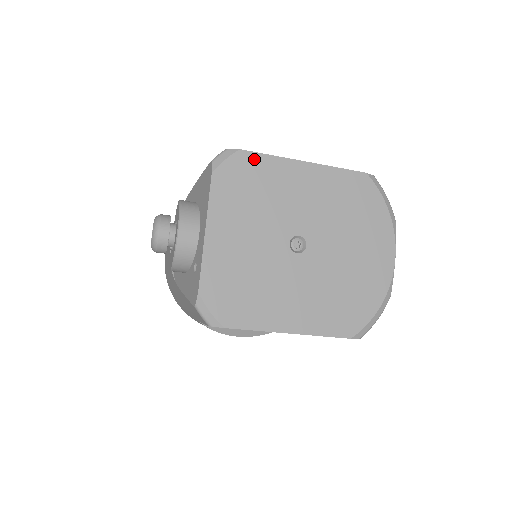
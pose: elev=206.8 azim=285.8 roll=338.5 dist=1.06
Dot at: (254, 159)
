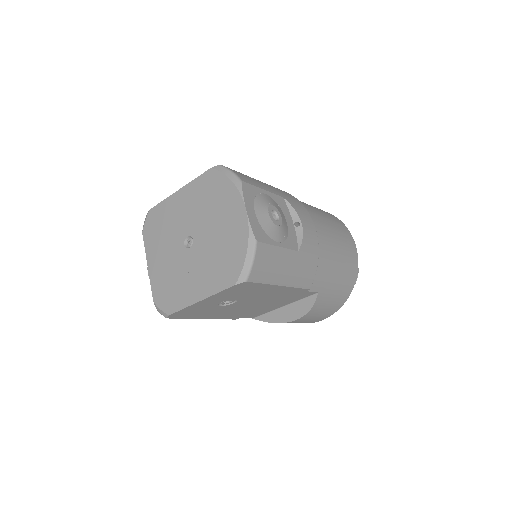
Dot at: (156, 210)
